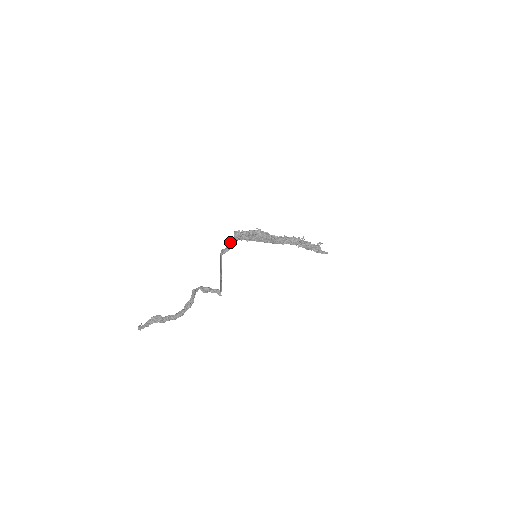
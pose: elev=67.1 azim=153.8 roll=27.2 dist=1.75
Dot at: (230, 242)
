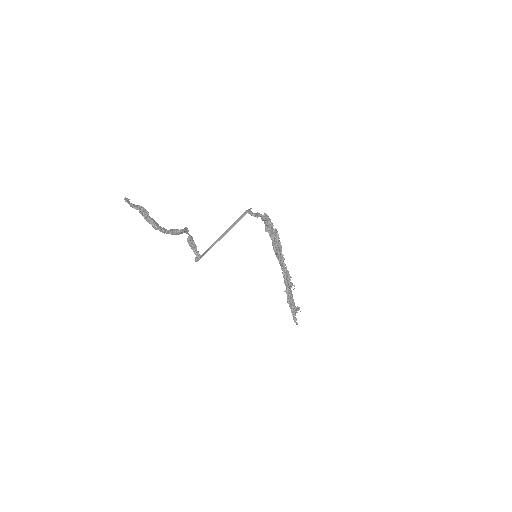
Dot at: (259, 213)
